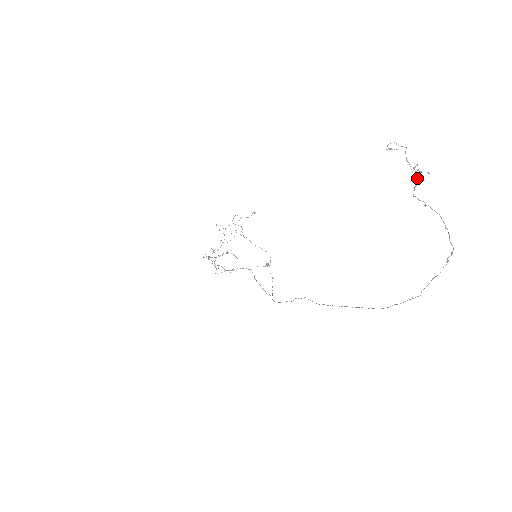
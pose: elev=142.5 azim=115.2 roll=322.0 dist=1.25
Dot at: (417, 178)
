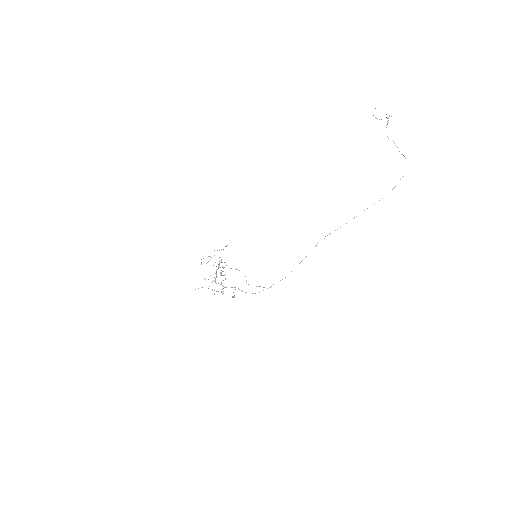
Dot at: occluded
